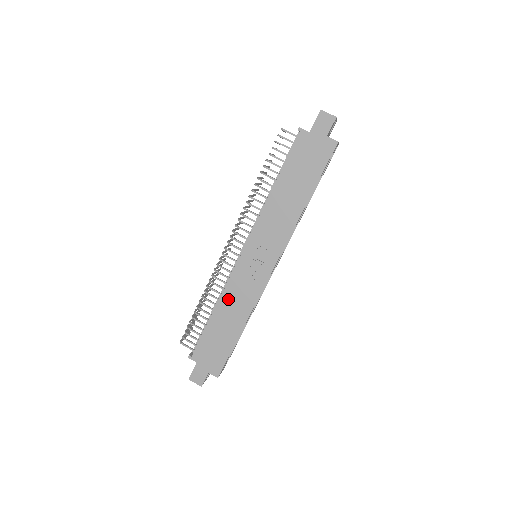
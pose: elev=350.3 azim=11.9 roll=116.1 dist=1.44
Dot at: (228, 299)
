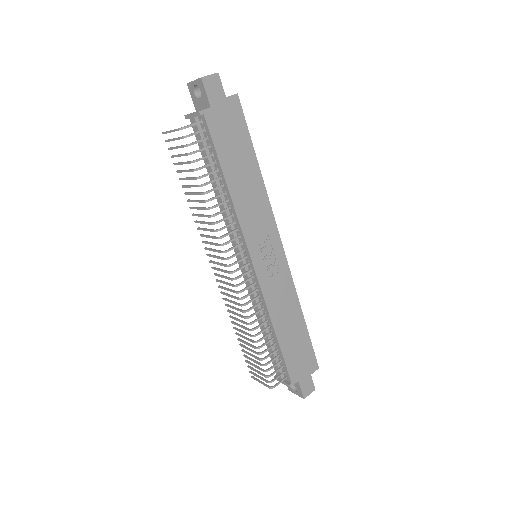
Dot at: (276, 310)
